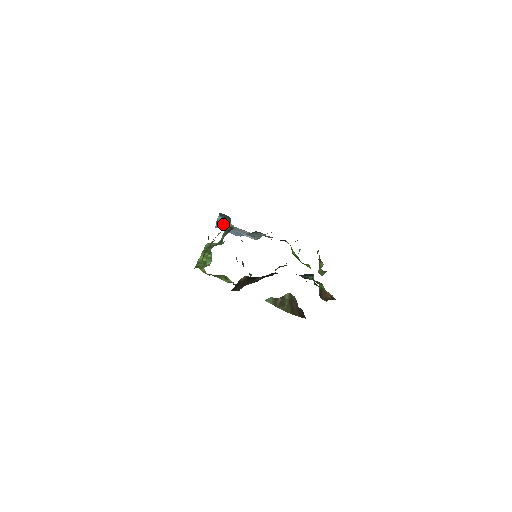
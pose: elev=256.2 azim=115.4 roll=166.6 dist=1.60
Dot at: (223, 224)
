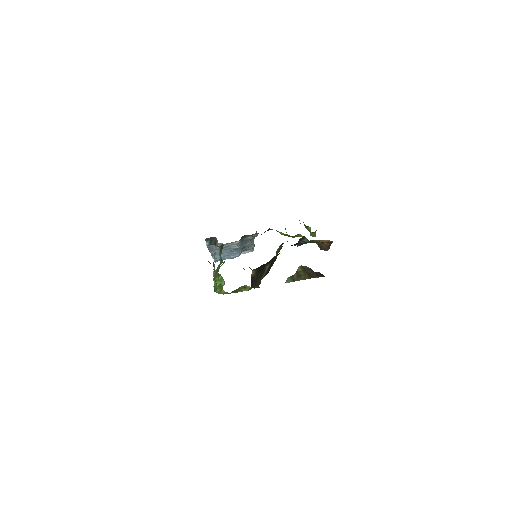
Dot at: occluded
